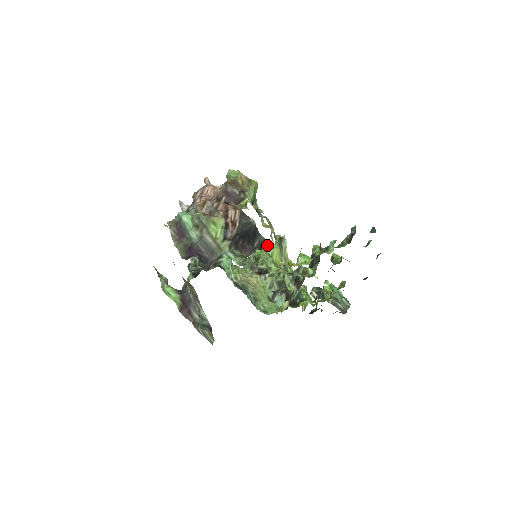
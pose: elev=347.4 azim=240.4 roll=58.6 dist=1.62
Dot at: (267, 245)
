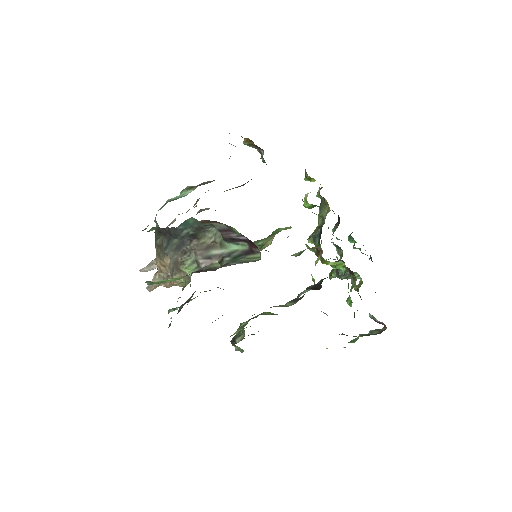
Dot at: occluded
